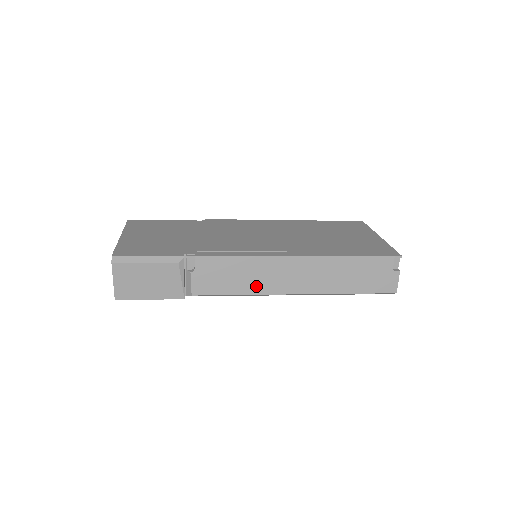
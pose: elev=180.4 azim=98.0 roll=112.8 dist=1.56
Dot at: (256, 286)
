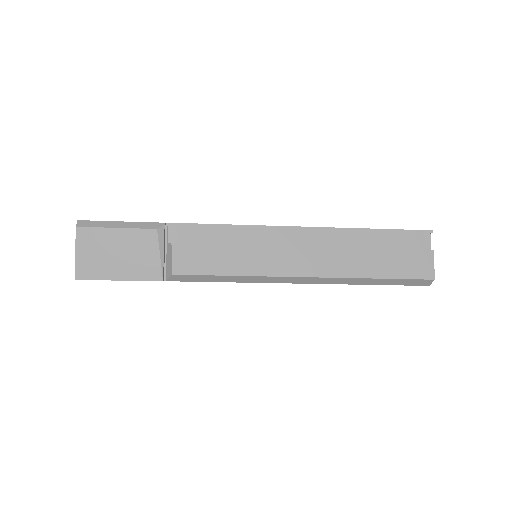
Dot at: (253, 264)
